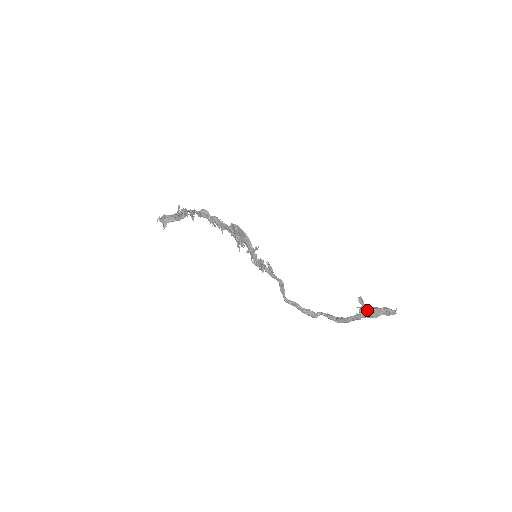
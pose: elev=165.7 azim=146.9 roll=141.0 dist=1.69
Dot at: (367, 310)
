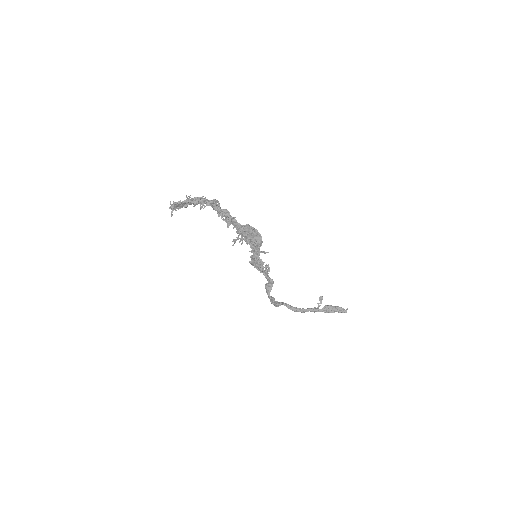
Dot at: (326, 307)
